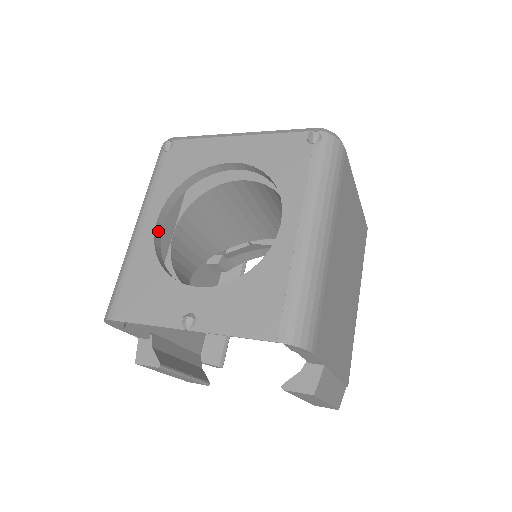
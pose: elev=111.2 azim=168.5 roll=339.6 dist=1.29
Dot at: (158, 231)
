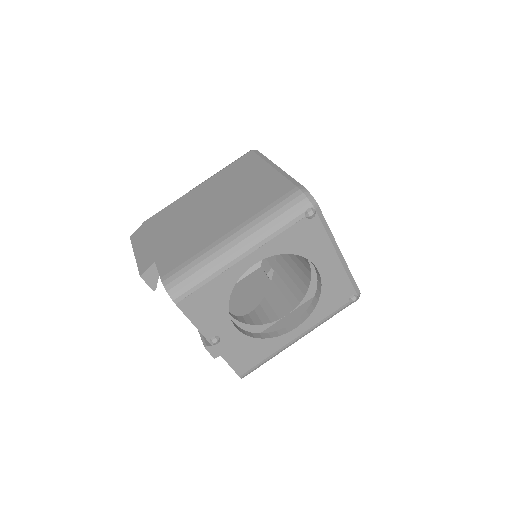
Dot at: (247, 267)
